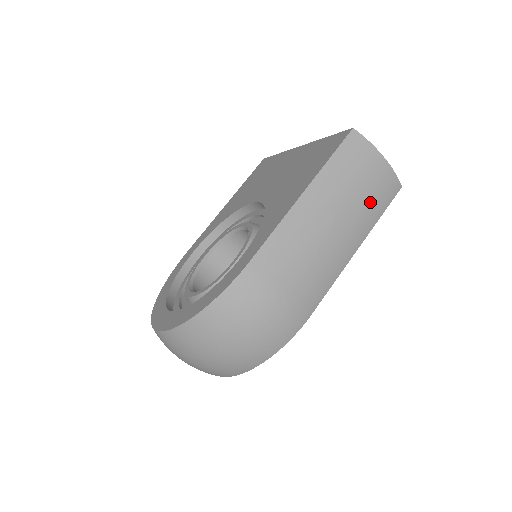
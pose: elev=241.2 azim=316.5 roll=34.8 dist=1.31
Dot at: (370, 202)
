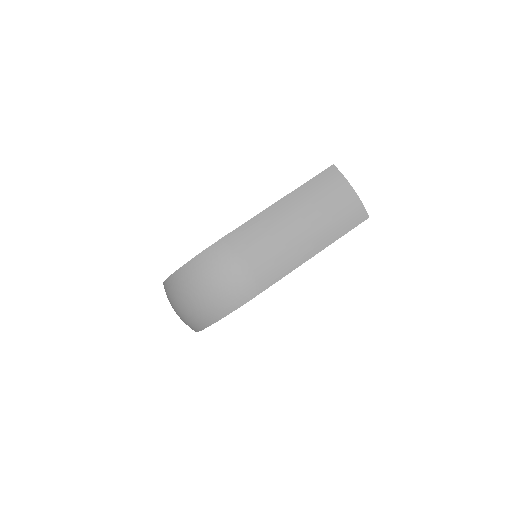
Dot at: (334, 220)
